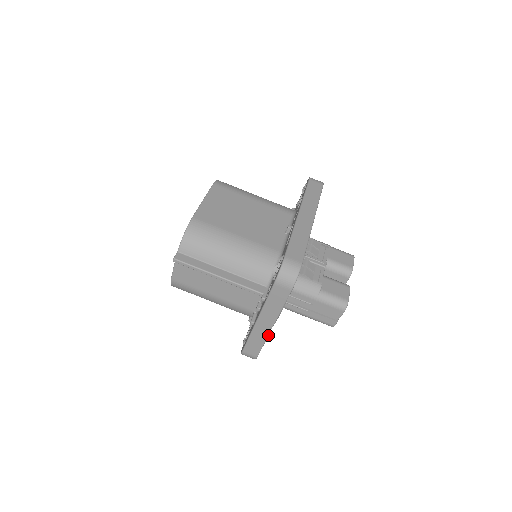
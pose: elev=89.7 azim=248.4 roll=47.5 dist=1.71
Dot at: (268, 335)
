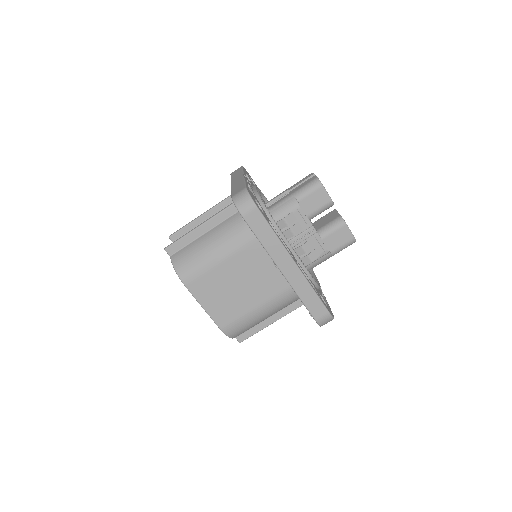
Dot at: occluded
